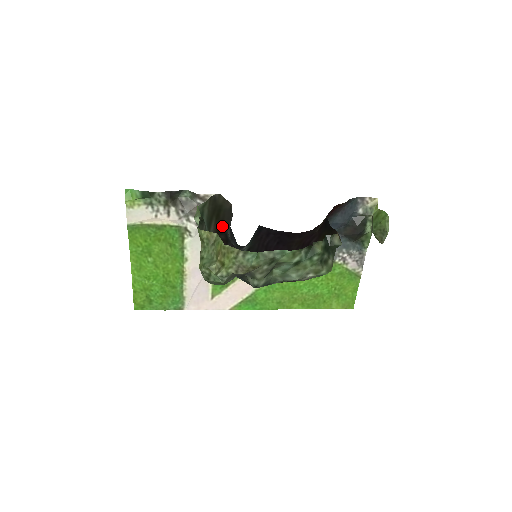
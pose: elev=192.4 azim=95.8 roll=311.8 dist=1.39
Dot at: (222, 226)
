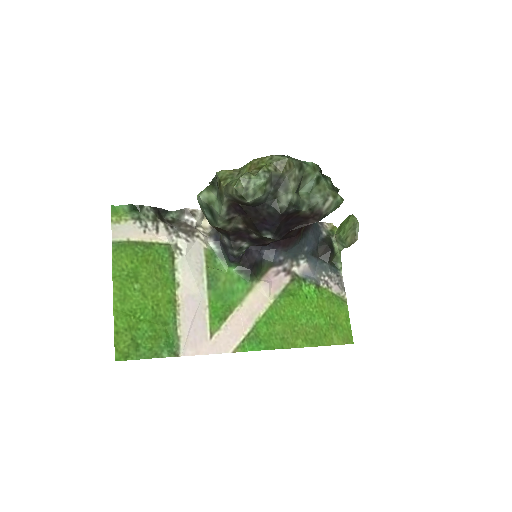
Dot at: occluded
